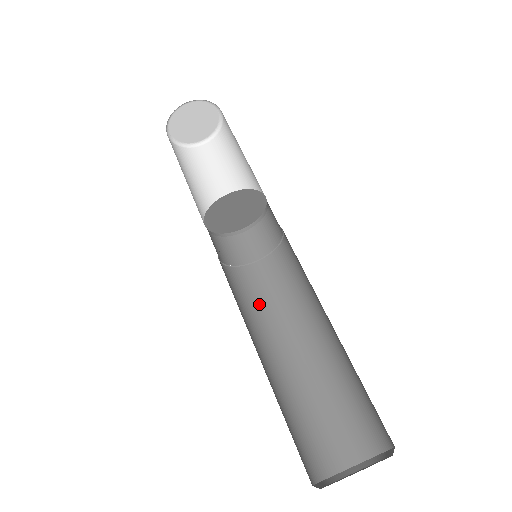
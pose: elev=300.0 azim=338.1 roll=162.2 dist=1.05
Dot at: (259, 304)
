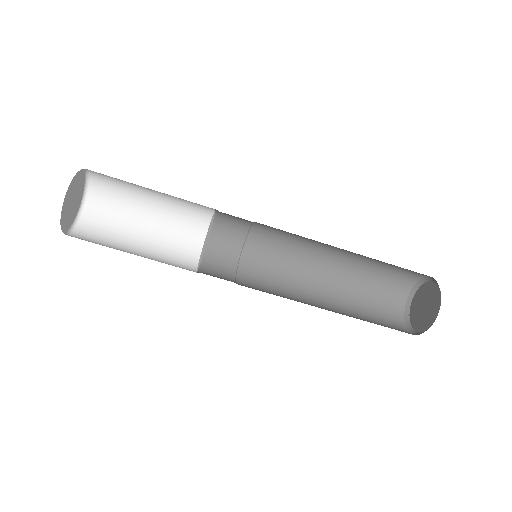
Dot at: (288, 244)
